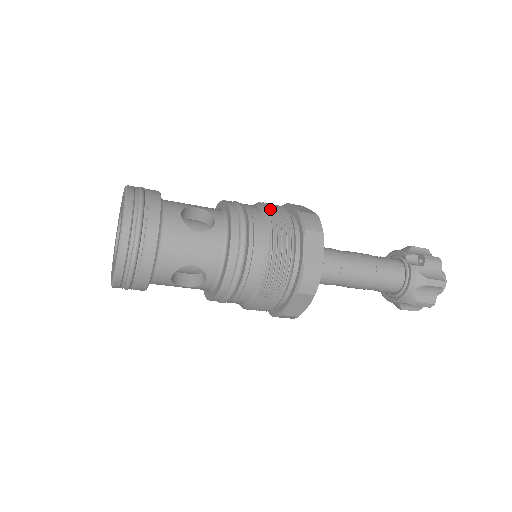
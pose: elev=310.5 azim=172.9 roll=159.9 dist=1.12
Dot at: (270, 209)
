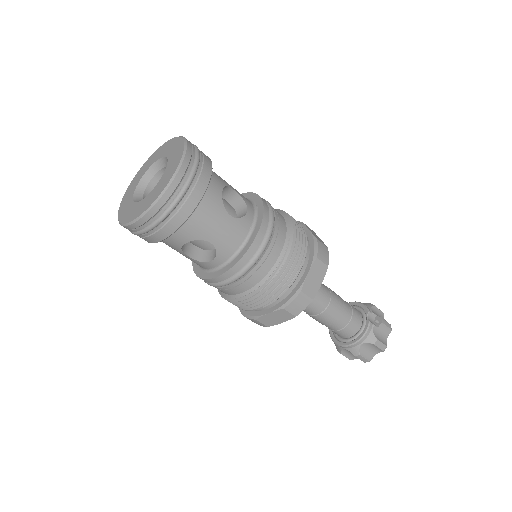
Dot at: (294, 223)
